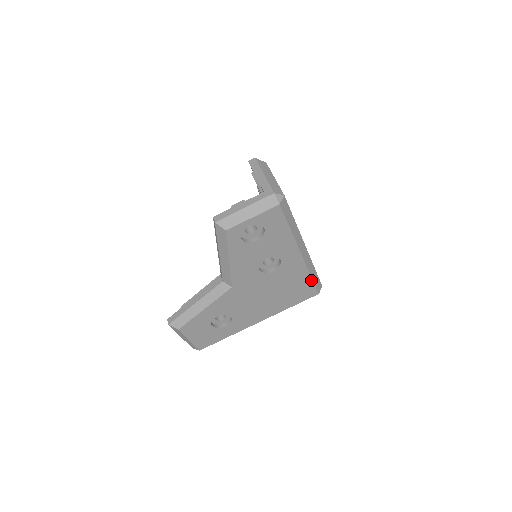
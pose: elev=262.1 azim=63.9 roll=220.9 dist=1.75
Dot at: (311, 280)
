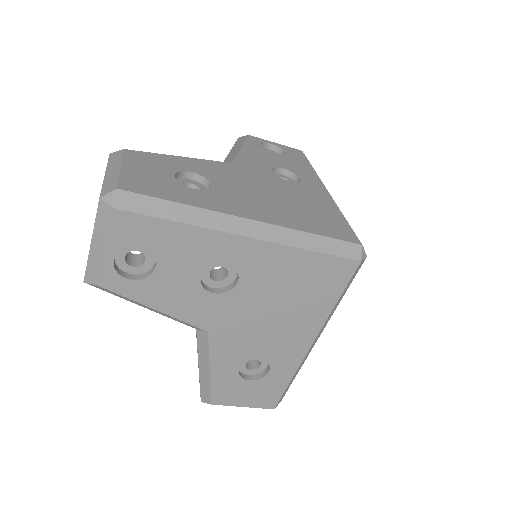
Dot at: (319, 254)
